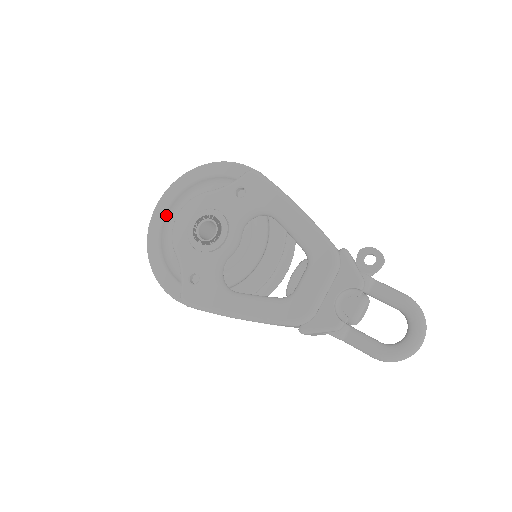
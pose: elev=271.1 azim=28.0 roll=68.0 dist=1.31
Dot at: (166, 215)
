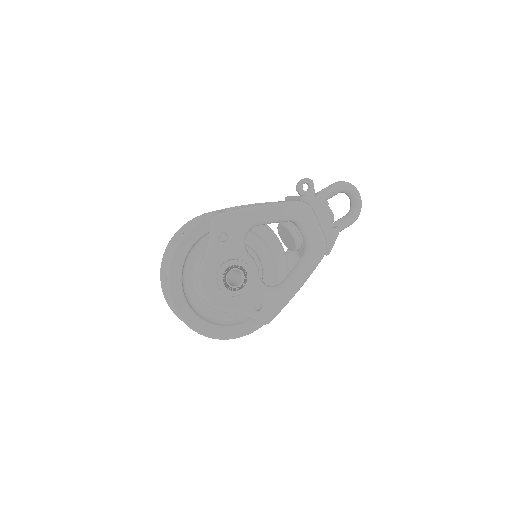
Dot at: (190, 307)
